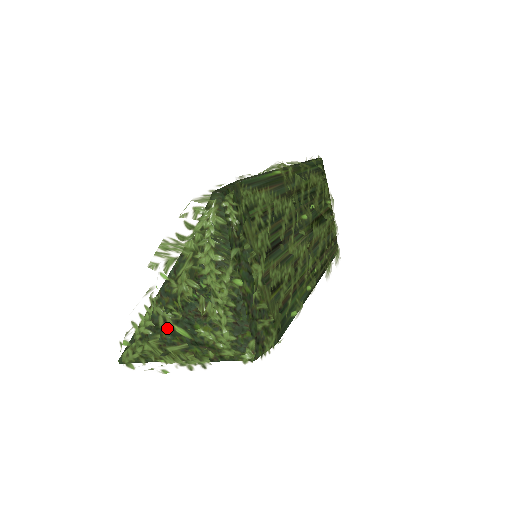
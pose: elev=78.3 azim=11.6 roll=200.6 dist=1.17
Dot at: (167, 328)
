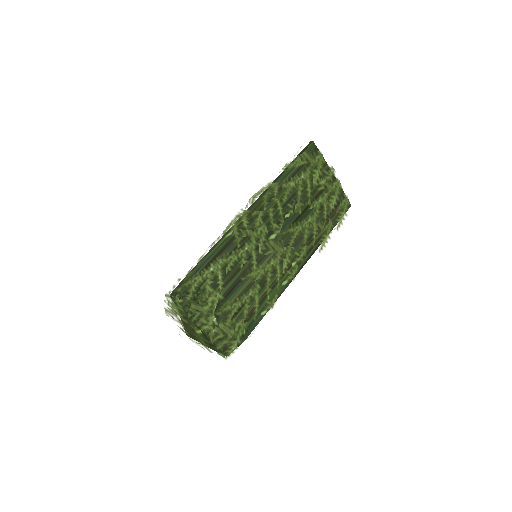
Dot at: occluded
